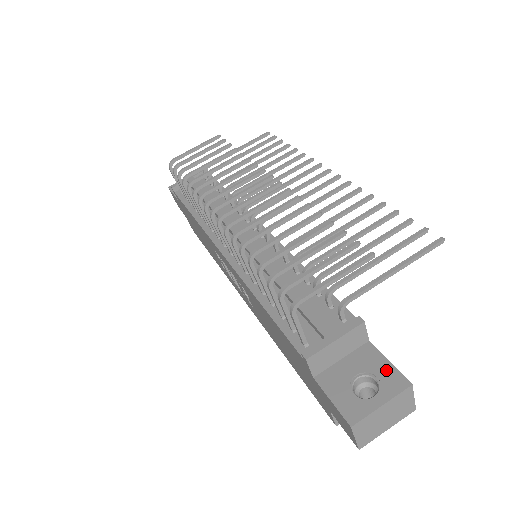
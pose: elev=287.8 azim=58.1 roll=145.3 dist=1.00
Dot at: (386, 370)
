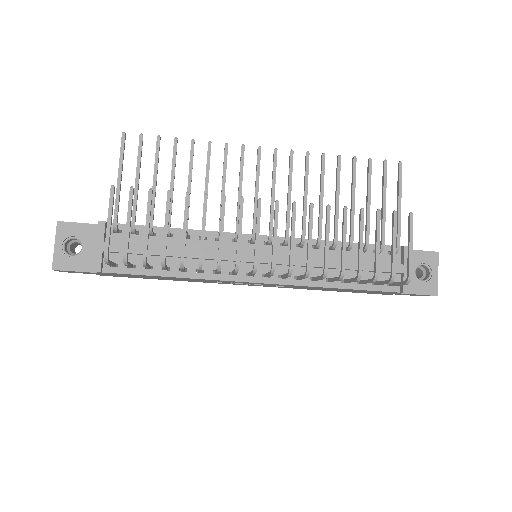
Dot at: (423, 256)
